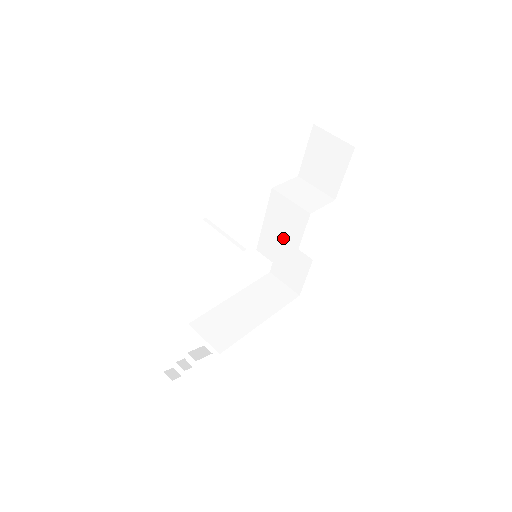
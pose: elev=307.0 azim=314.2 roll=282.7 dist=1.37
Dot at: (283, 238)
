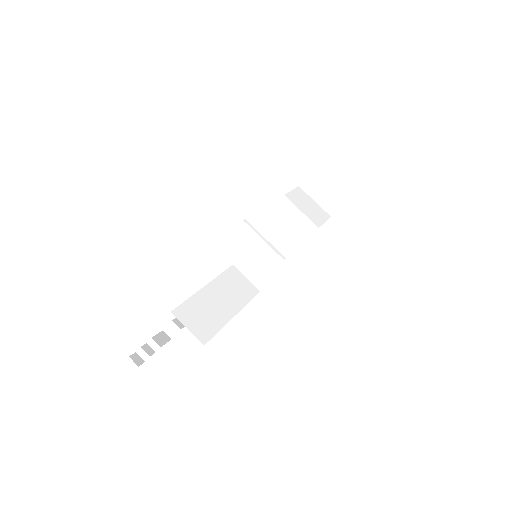
Dot at: (279, 242)
